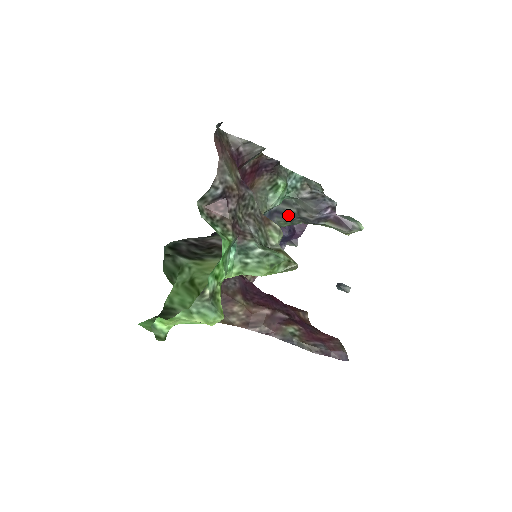
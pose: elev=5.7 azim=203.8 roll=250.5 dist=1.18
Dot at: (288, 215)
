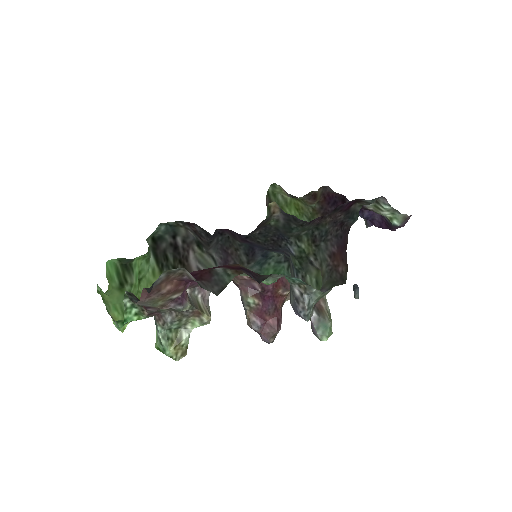
Dot at: (294, 269)
